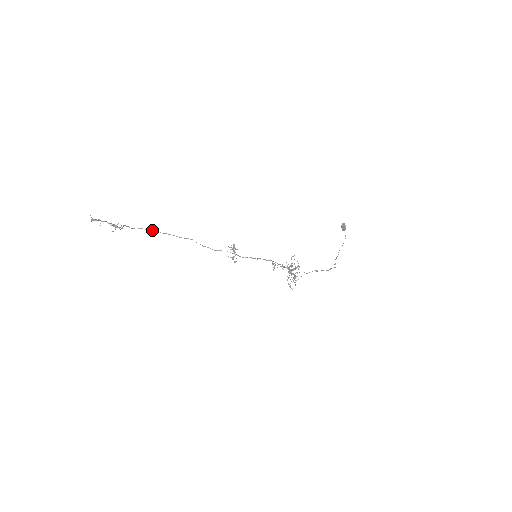
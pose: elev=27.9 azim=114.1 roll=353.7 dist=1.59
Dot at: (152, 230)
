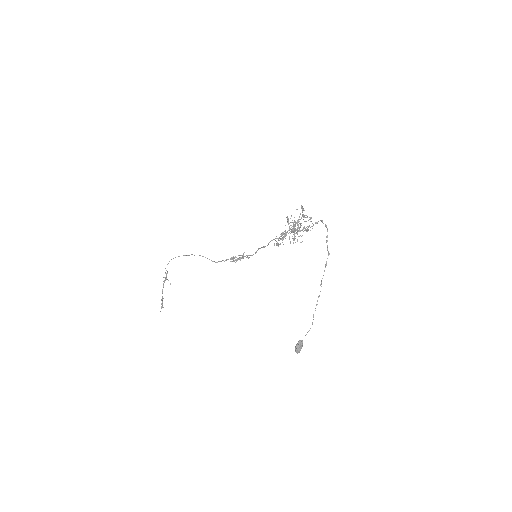
Dot at: occluded
